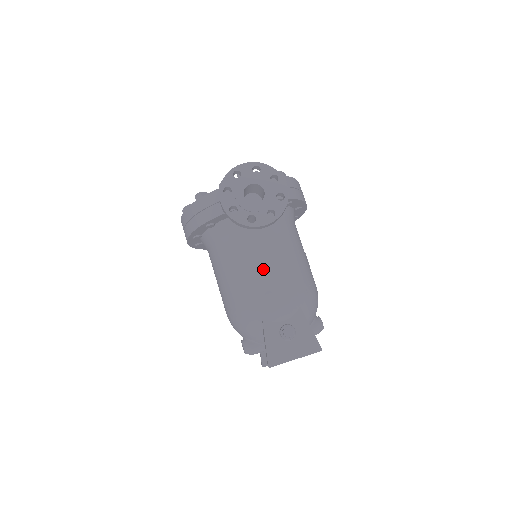
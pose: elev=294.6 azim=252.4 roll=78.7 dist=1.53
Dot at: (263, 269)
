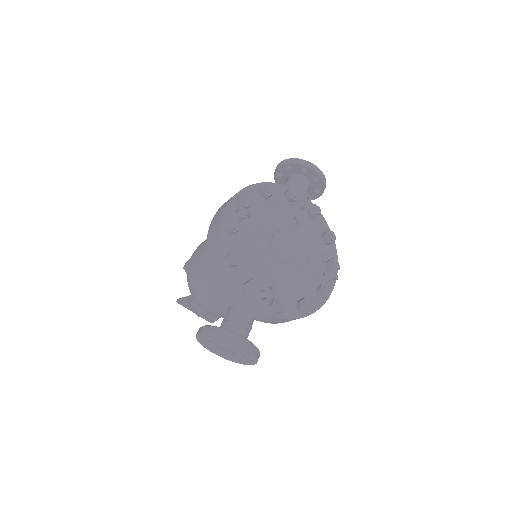
Dot at: (219, 305)
